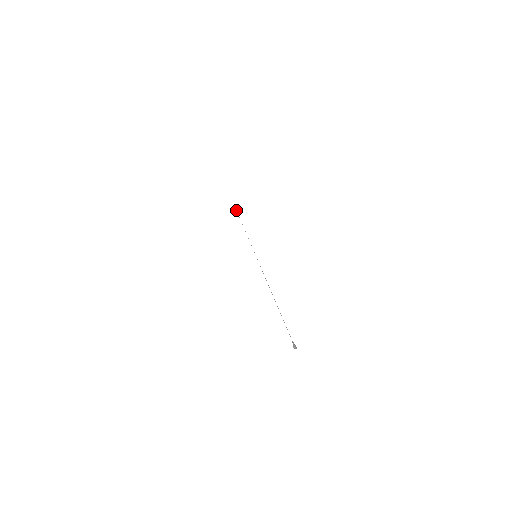
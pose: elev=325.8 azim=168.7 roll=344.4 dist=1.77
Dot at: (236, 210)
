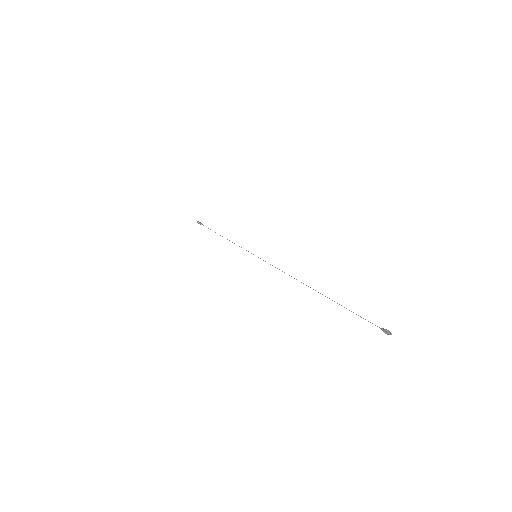
Dot at: (198, 223)
